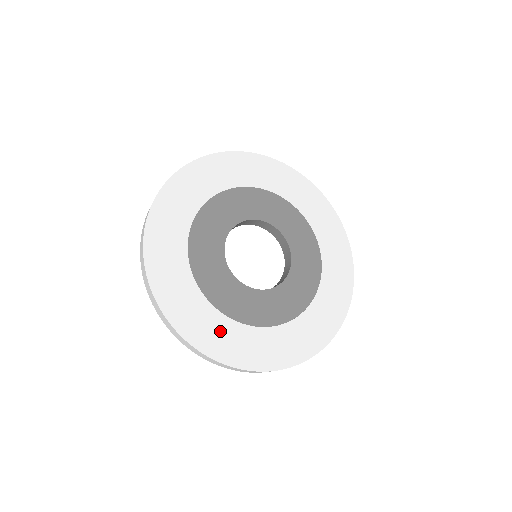
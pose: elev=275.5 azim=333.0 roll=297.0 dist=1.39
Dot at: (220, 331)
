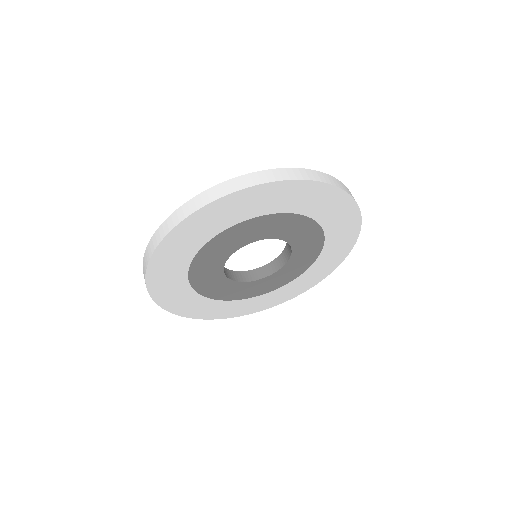
Dot at: (179, 294)
